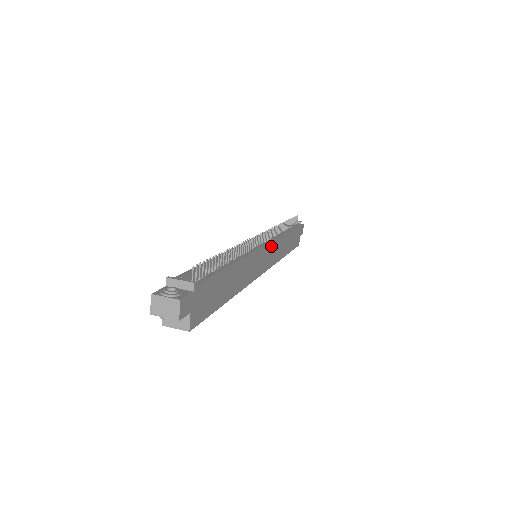
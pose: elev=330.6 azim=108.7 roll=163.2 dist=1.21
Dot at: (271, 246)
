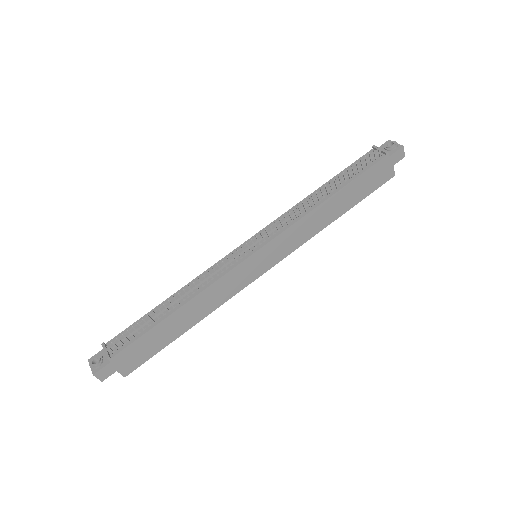
Dot at: (275, 242)
